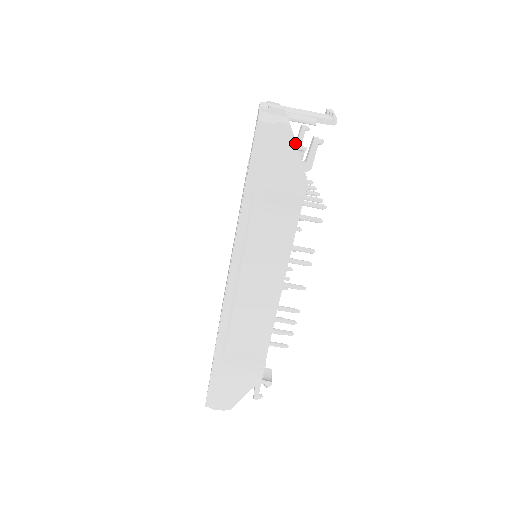
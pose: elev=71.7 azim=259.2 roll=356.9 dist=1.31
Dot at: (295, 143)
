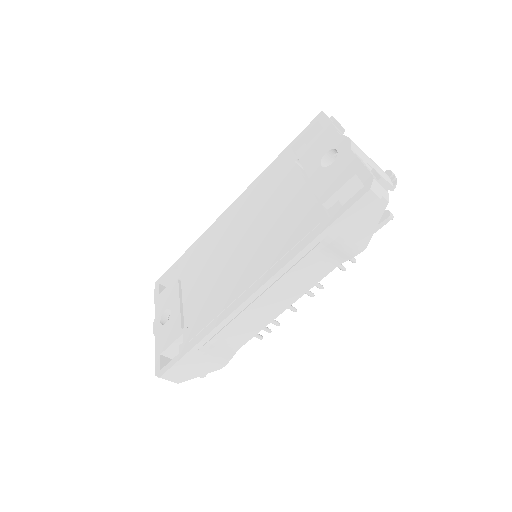
Dot at: occluded
